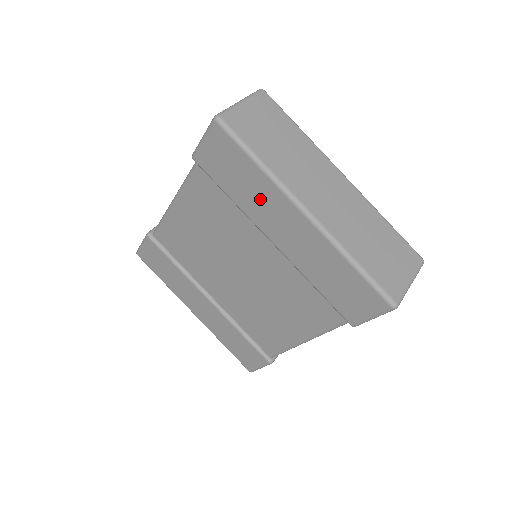
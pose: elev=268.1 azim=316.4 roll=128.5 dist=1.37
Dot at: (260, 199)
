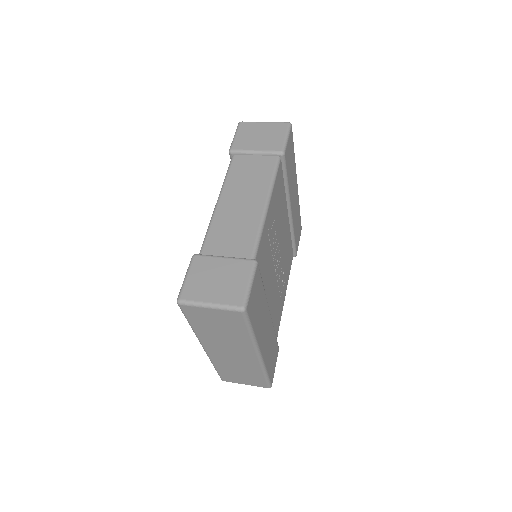
Dot at: occluded
